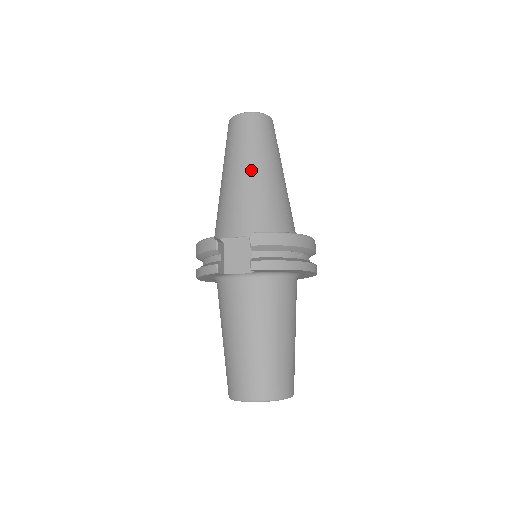
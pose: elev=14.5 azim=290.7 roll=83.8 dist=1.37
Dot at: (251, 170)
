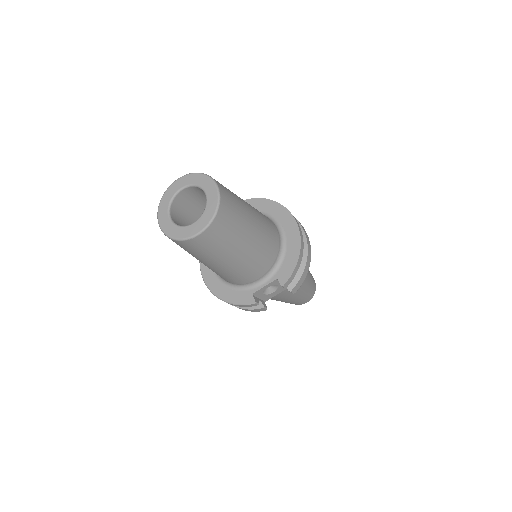
Dot at: occluded
